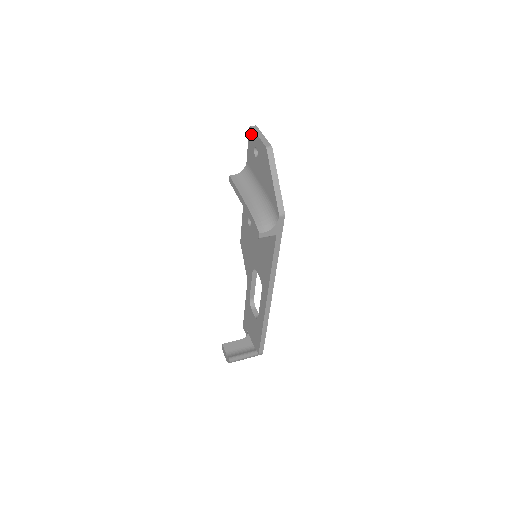
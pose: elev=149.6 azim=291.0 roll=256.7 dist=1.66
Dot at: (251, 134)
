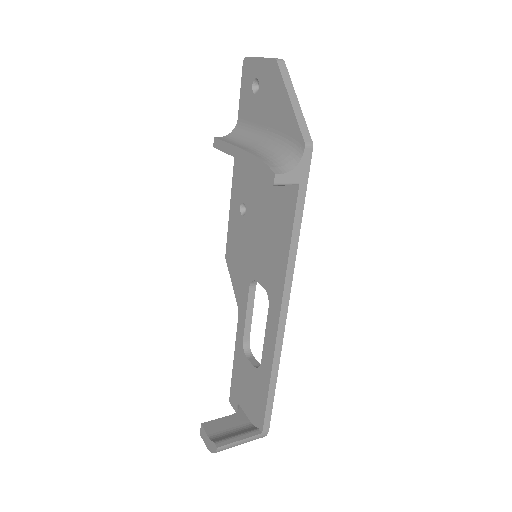
Dot at: (247, 67)
